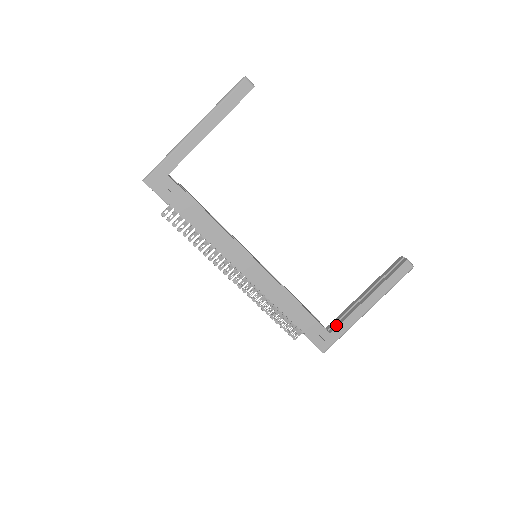
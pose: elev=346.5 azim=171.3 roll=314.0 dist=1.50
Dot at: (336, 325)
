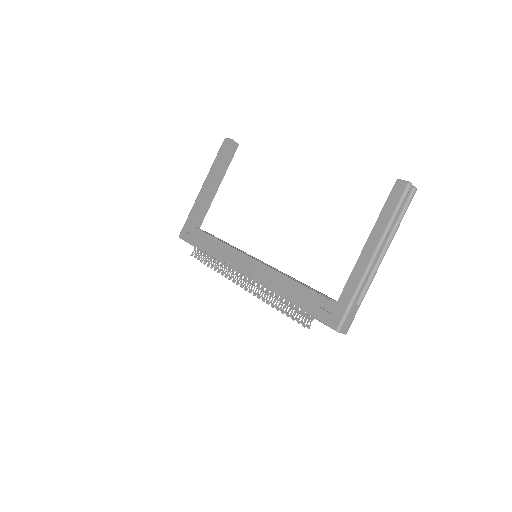
Dot at: (343, 292)
